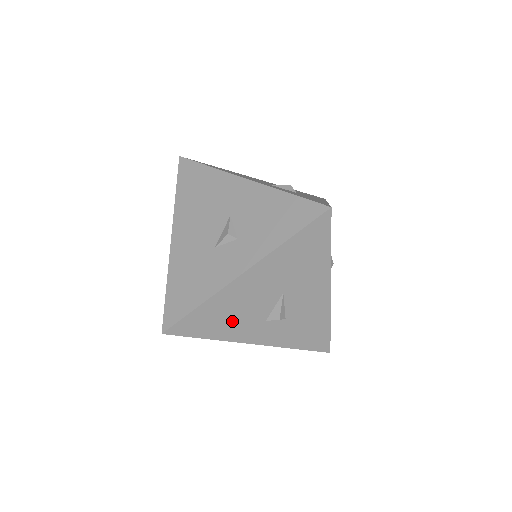
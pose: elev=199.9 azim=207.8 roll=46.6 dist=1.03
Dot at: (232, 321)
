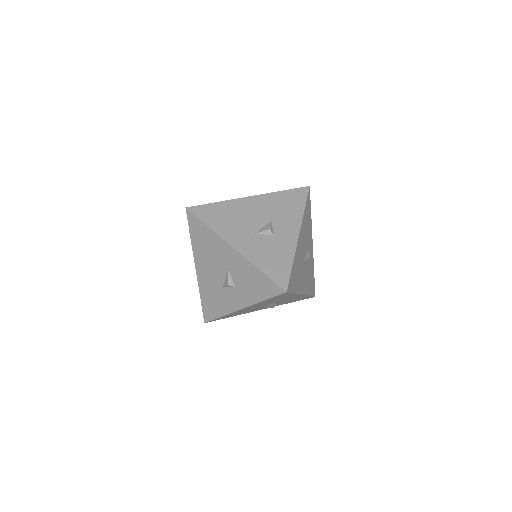
Dot at: (244, 312)
